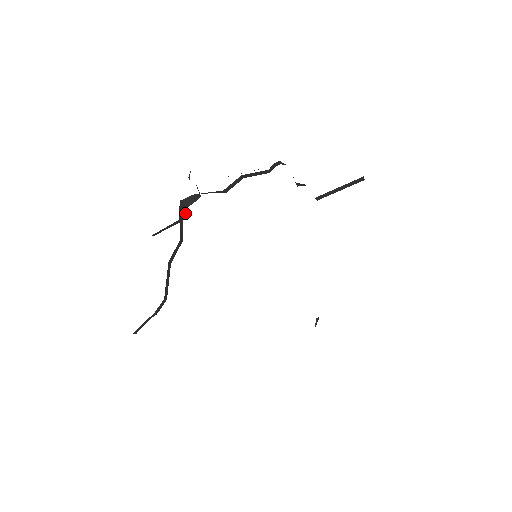
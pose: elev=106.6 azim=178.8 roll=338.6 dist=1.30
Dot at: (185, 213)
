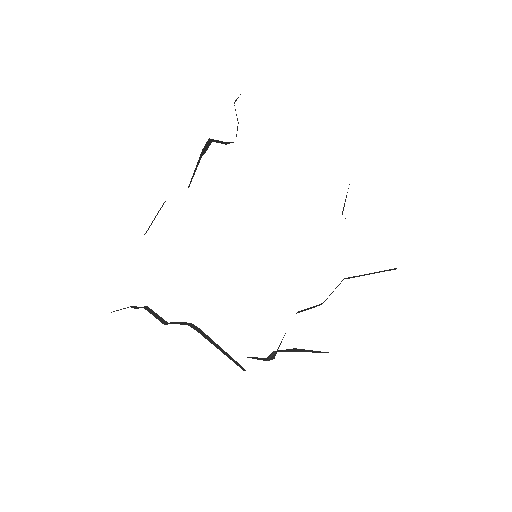
Dot at: (208, 147)
